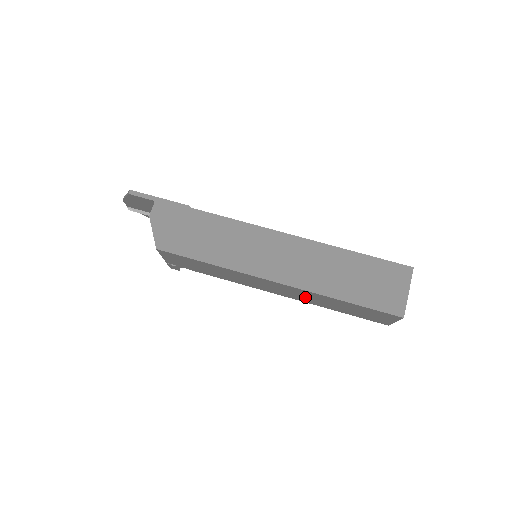
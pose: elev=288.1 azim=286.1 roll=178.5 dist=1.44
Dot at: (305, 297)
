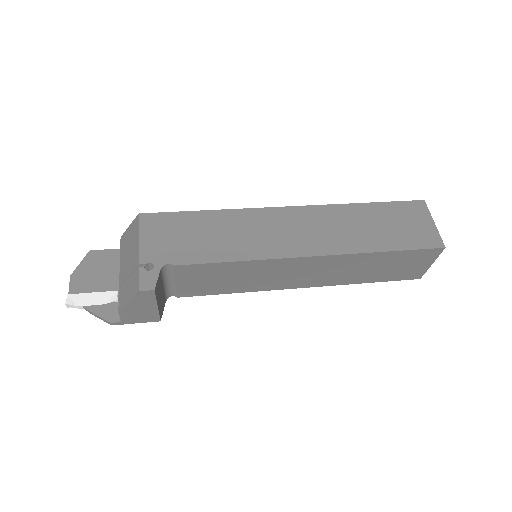
Dot at: (331, 232)
